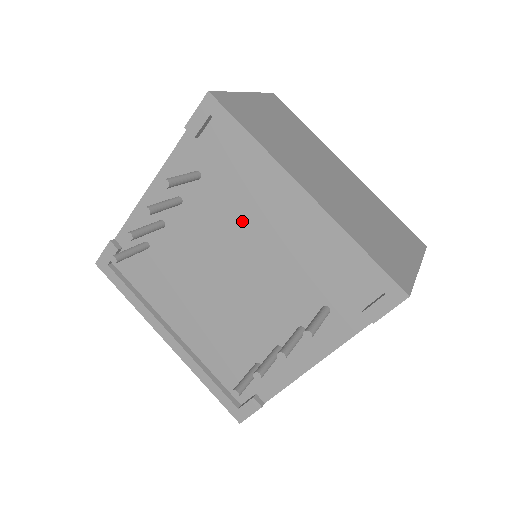
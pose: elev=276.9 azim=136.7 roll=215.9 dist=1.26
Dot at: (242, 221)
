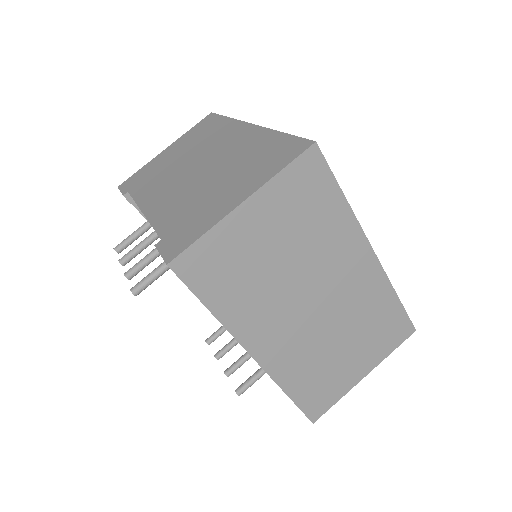
Dot at: occluded
